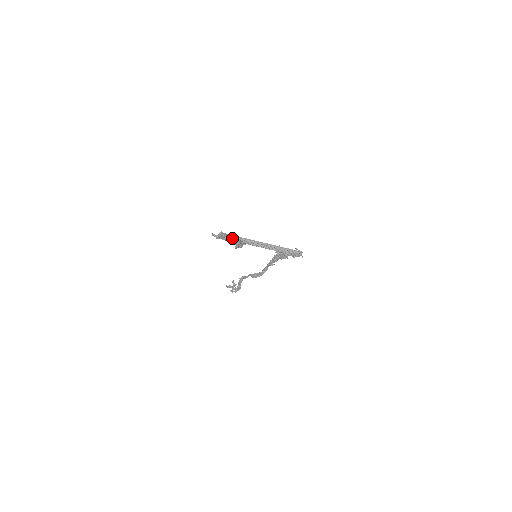
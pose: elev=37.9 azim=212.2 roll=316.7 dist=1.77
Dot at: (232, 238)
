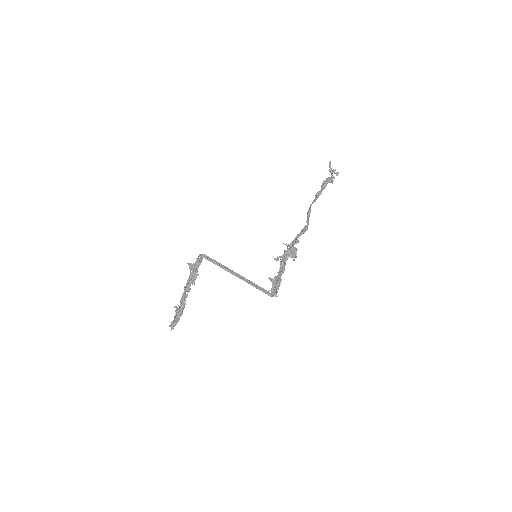
Dot at: (175, 306)
